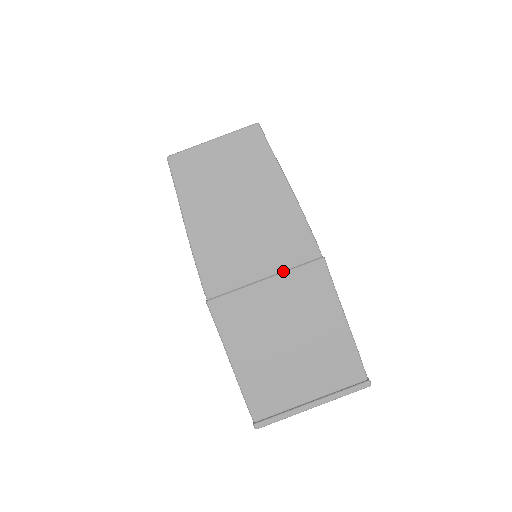
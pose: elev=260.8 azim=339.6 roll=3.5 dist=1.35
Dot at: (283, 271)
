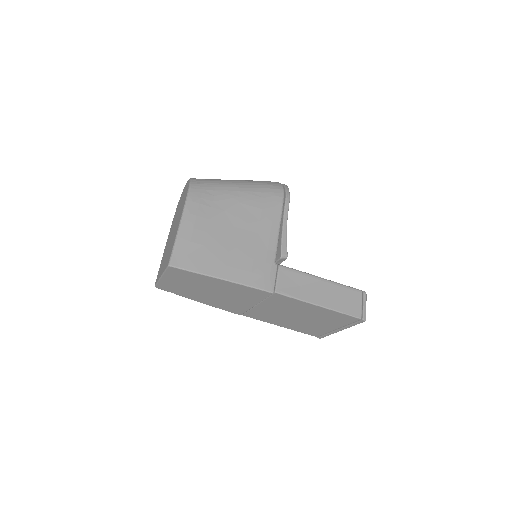
Dot at: (261, 302)
